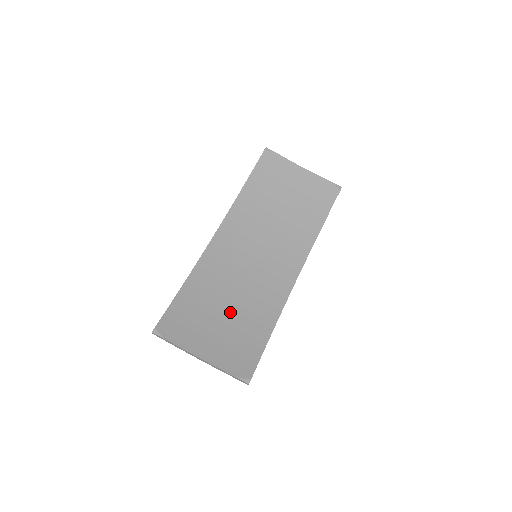
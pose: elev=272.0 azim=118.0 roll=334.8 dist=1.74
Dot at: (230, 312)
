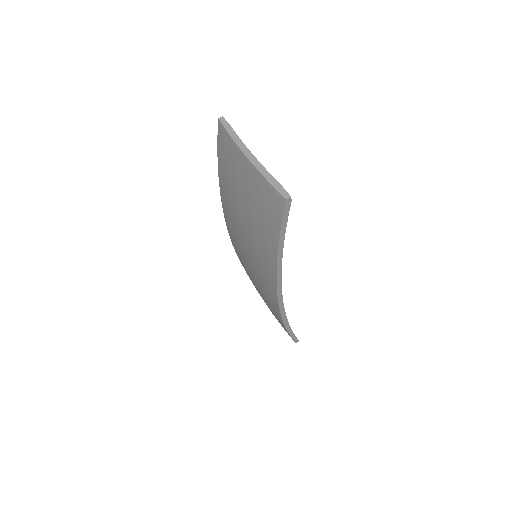
Dot at: occluded
